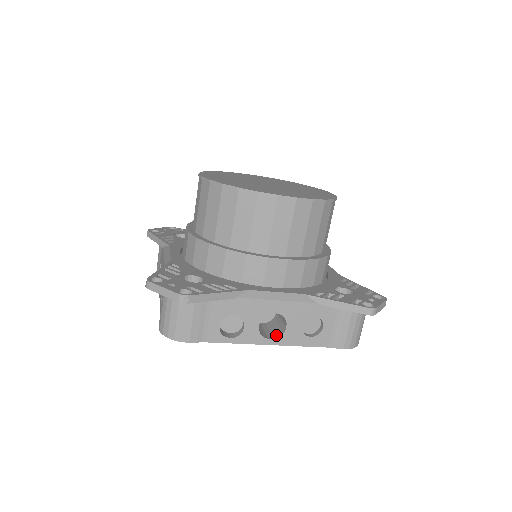
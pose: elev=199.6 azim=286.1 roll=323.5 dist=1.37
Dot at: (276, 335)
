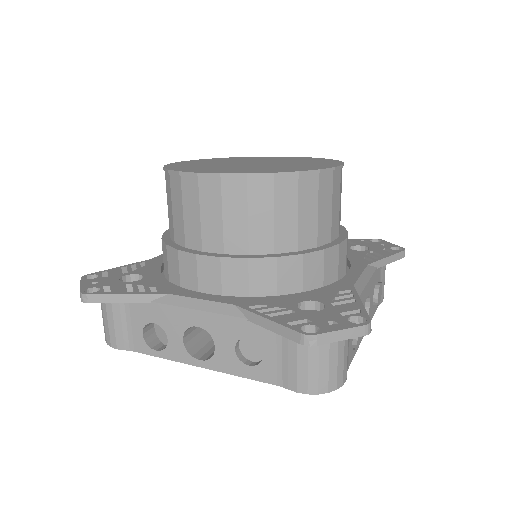
Dot at: (211, 356)
